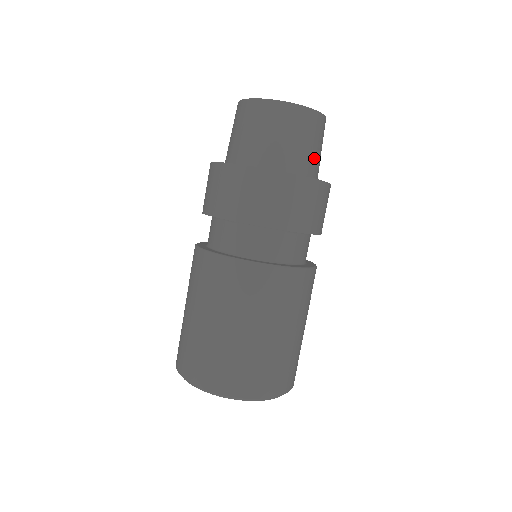
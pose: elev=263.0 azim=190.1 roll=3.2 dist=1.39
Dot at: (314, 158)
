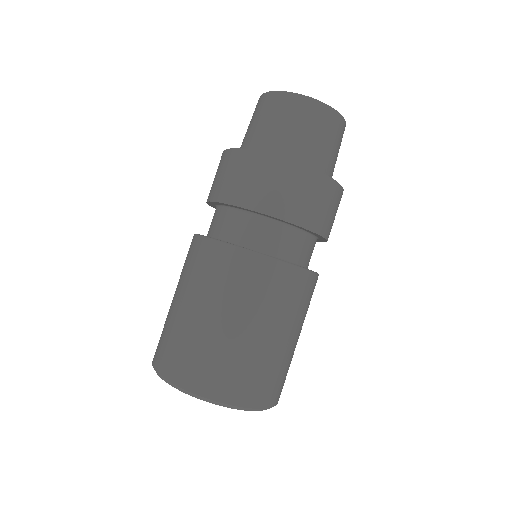
Dot at: (334, 166)
